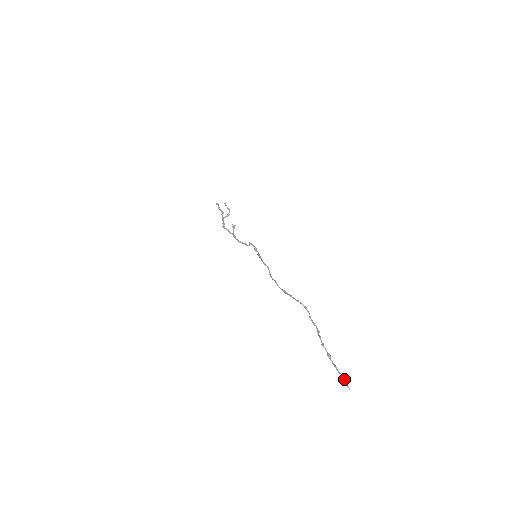
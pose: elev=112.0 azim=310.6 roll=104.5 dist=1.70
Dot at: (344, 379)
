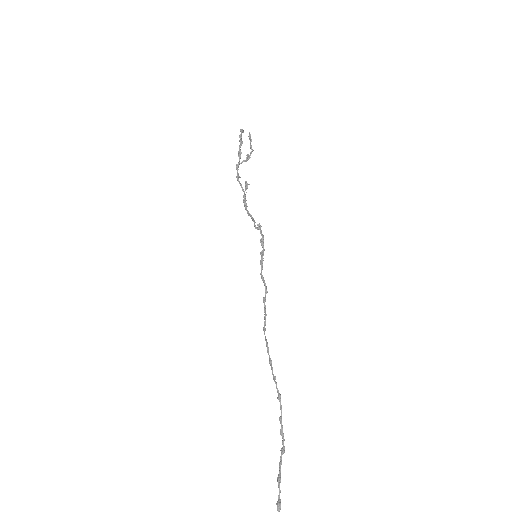
Dot at: out of frame
